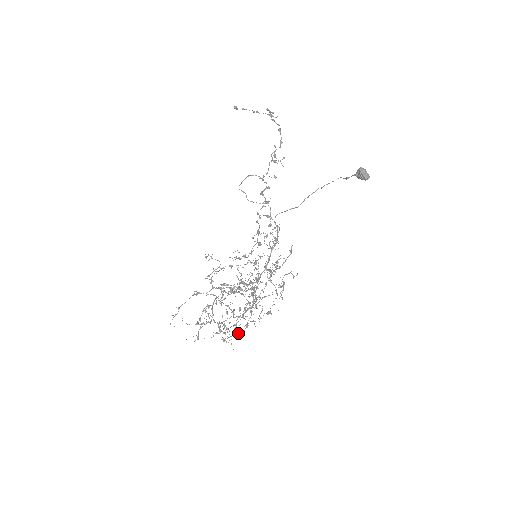
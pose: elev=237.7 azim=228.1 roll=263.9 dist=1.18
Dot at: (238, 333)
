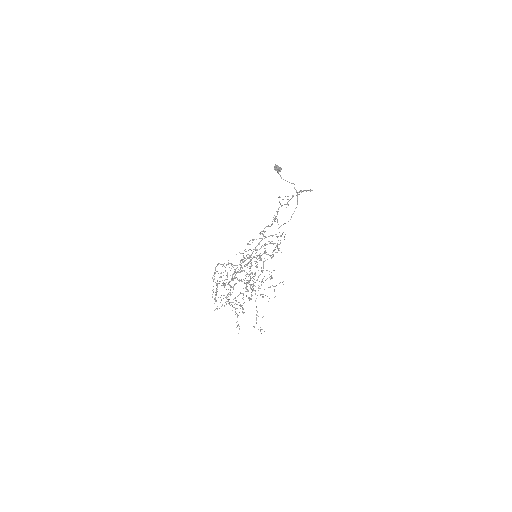
Dot at: (241, 305)
